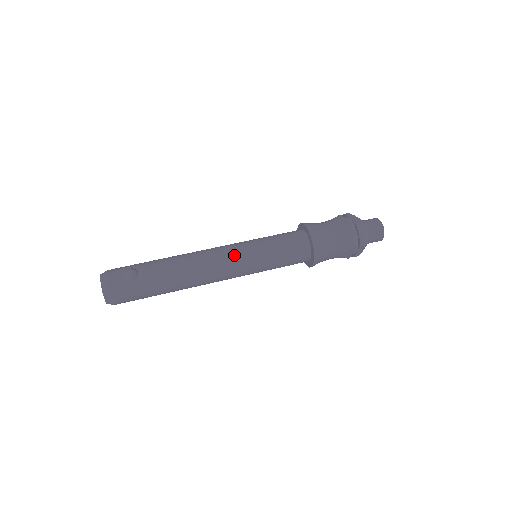
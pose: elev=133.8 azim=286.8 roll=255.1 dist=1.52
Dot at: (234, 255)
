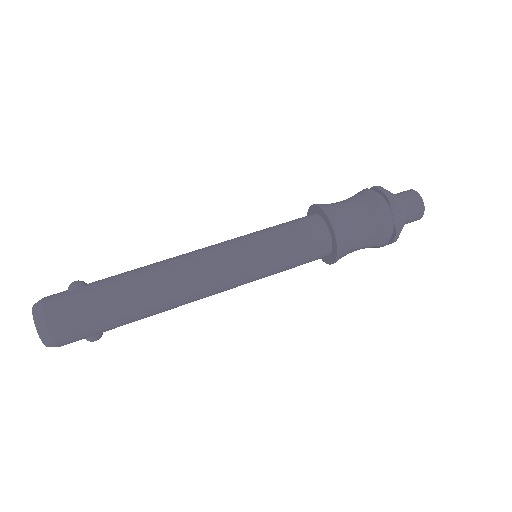
Dot at: (219, 244)
